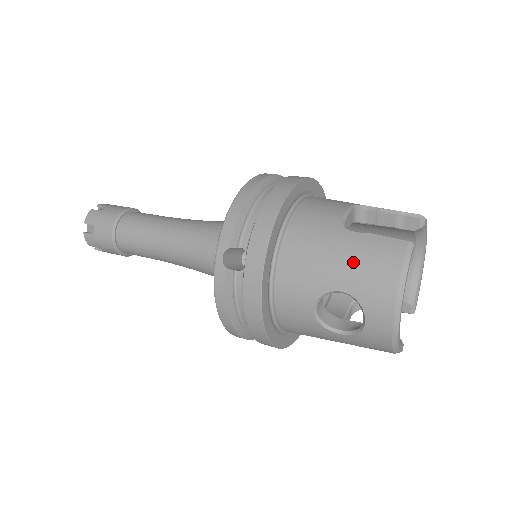
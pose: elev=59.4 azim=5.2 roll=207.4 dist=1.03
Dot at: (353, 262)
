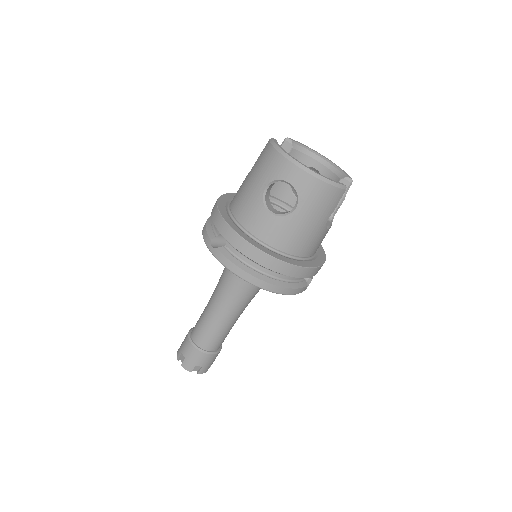
Dot at: (257, 173)
